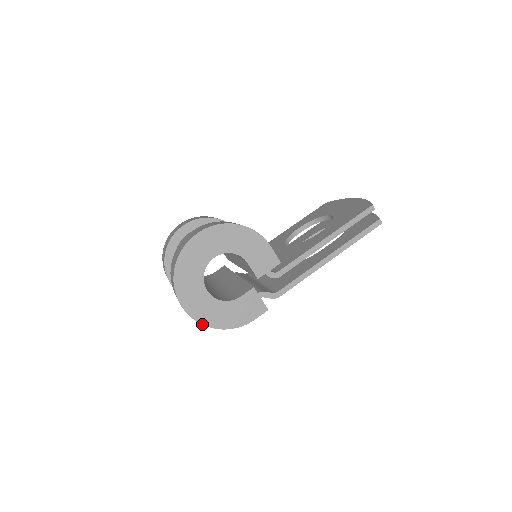
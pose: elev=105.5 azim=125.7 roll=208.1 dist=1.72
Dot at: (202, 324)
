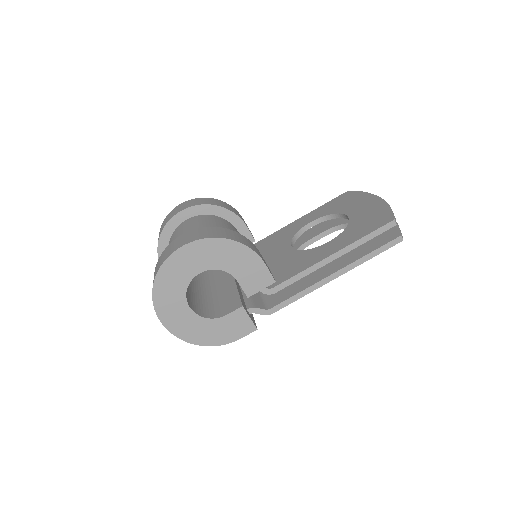
Dot at: (183, 340)
